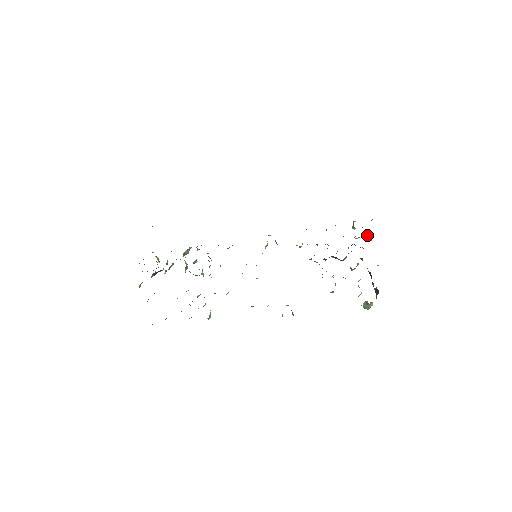
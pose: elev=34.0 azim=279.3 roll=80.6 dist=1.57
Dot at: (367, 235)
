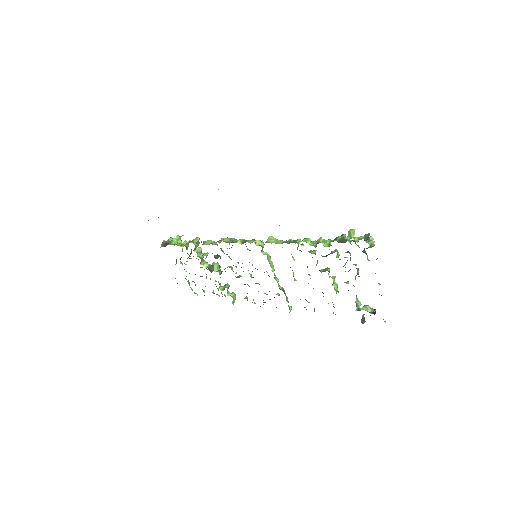
Dot at: occluded
